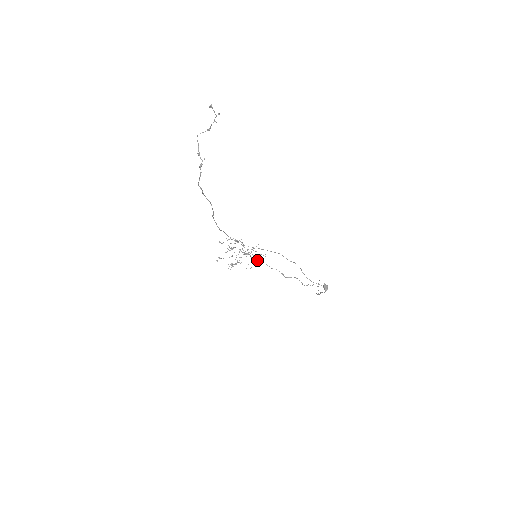
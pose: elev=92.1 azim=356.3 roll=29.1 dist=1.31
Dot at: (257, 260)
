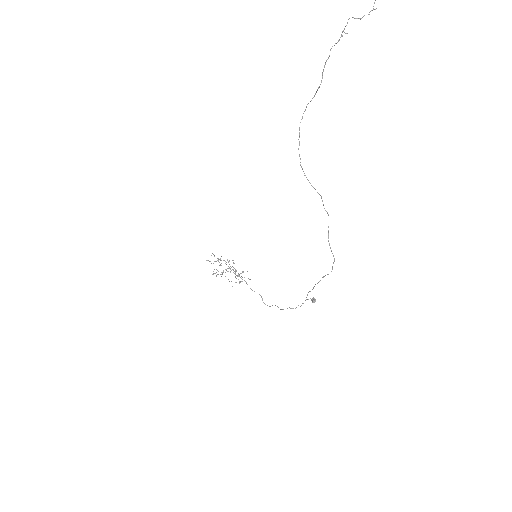
Dot at: (241, 281)
